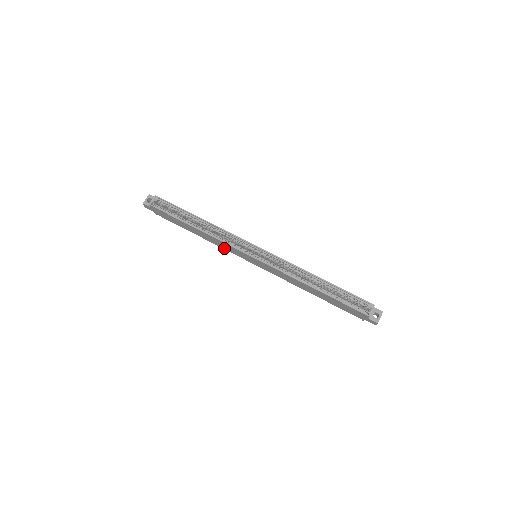
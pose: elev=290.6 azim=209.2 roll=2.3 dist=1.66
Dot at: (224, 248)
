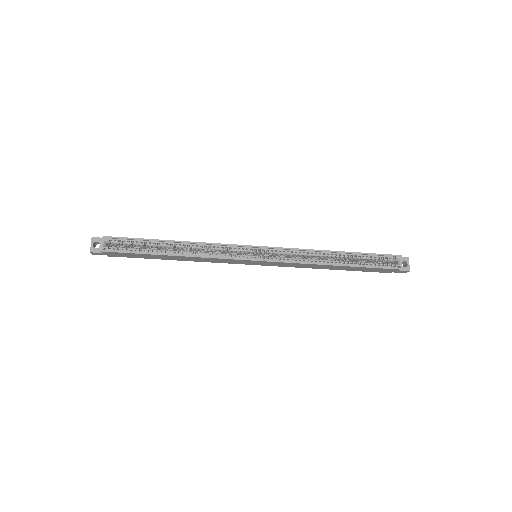
Dot at: (214, 262)
